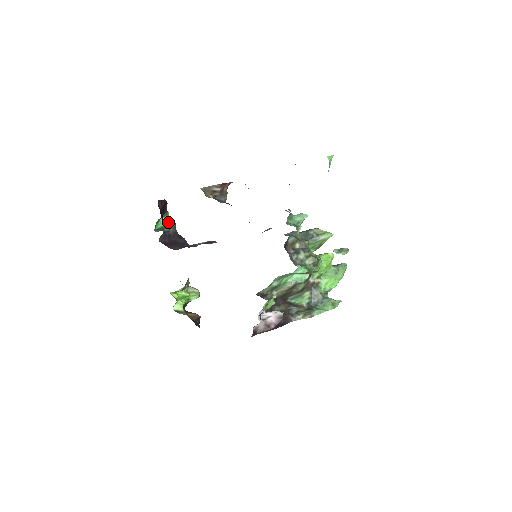
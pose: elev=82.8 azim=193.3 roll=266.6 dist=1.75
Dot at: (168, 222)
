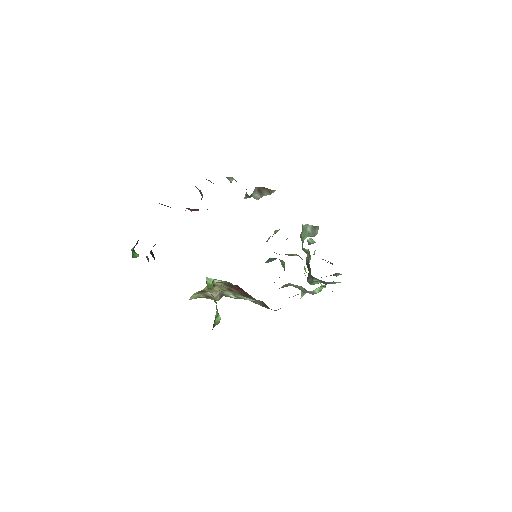
Dot at: occluded
